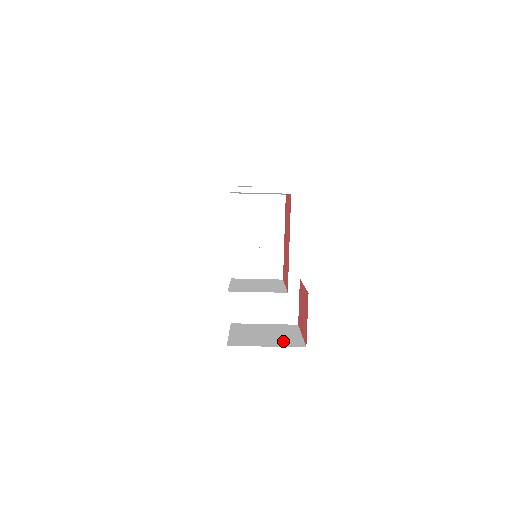
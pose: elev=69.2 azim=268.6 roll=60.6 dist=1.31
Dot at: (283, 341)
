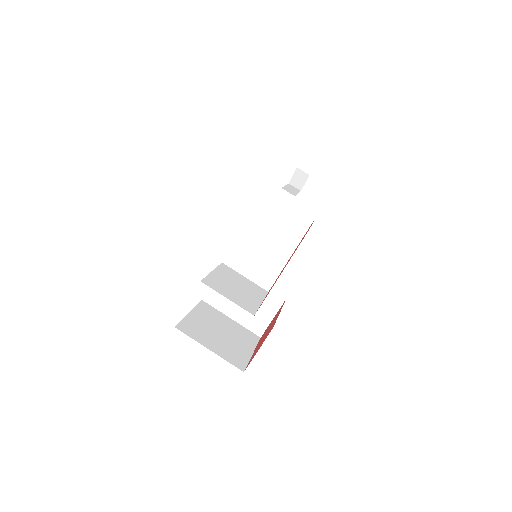
Dot at: (229, 351)
